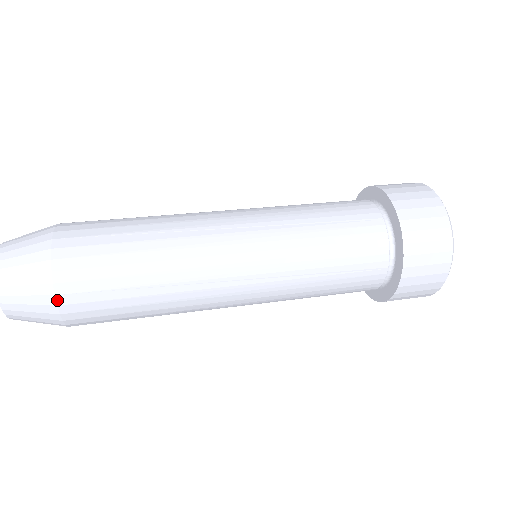
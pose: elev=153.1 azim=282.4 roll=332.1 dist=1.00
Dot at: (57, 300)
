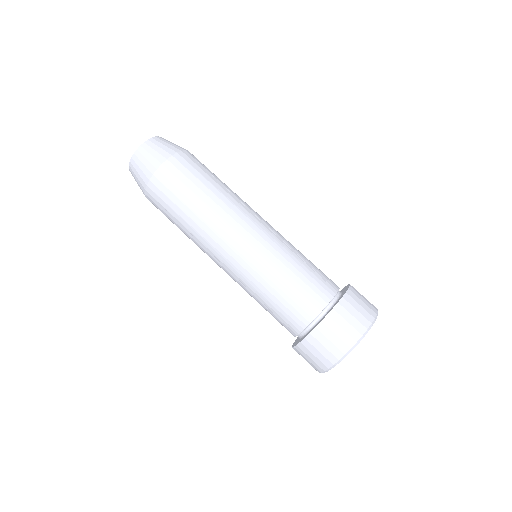
Dot at: (145, 192)
